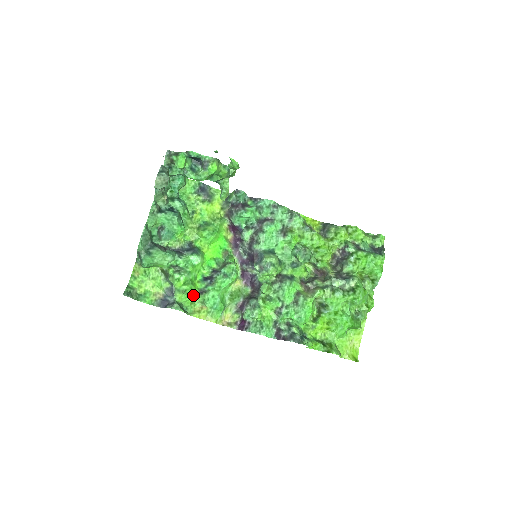
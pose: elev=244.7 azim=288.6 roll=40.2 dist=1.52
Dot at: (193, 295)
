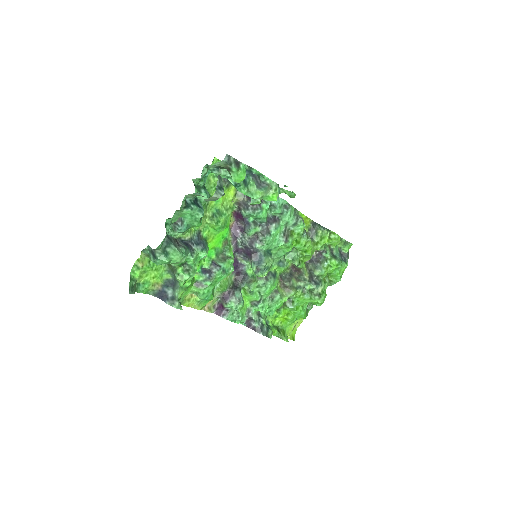
Dot at: (190, 288)
